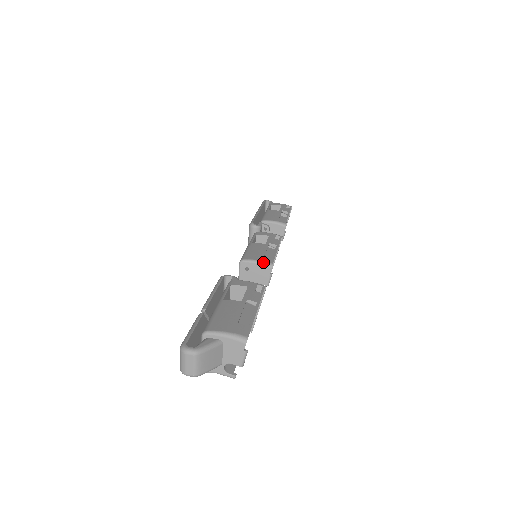
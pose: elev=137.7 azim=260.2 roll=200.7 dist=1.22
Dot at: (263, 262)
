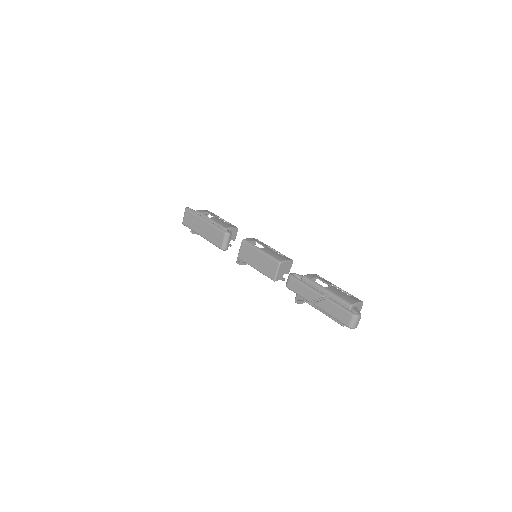
Dot at: (290, 260)
